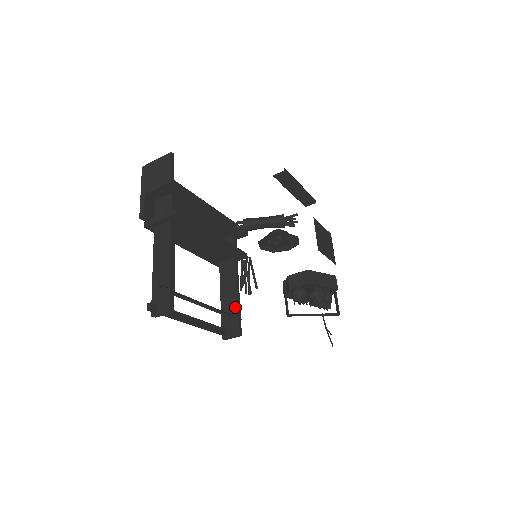
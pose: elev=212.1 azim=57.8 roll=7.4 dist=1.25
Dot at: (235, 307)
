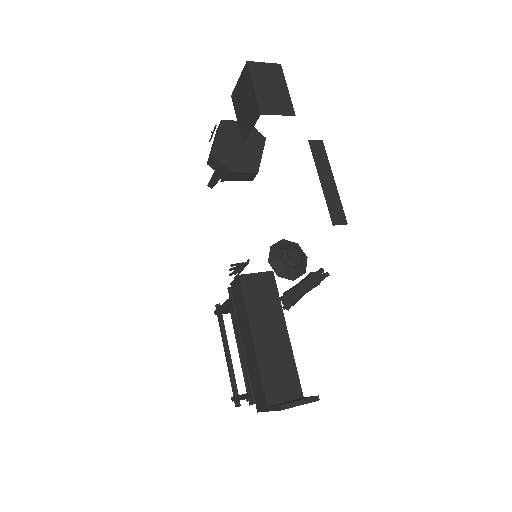
Dot at: occluded
